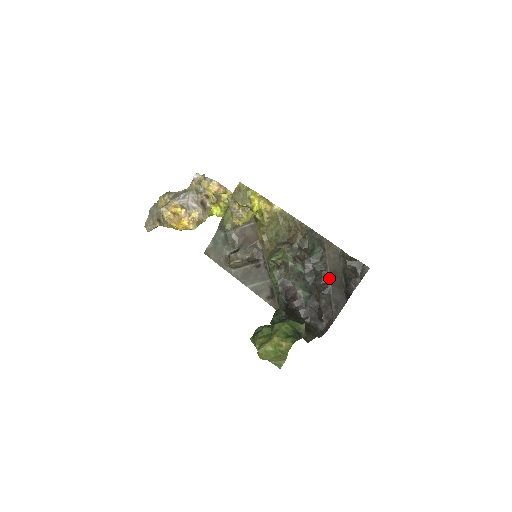
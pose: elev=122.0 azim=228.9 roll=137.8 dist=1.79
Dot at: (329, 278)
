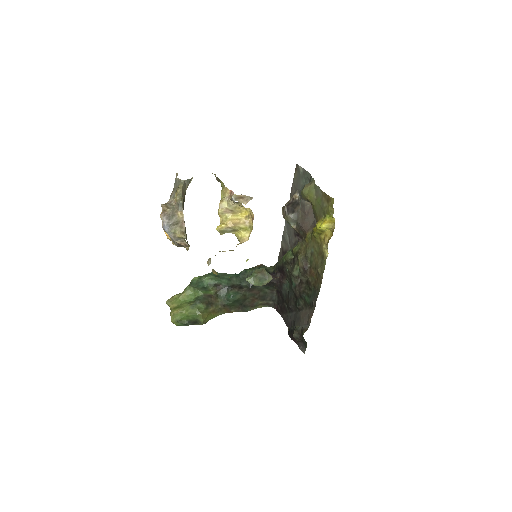
Dot at: (297, 312)
